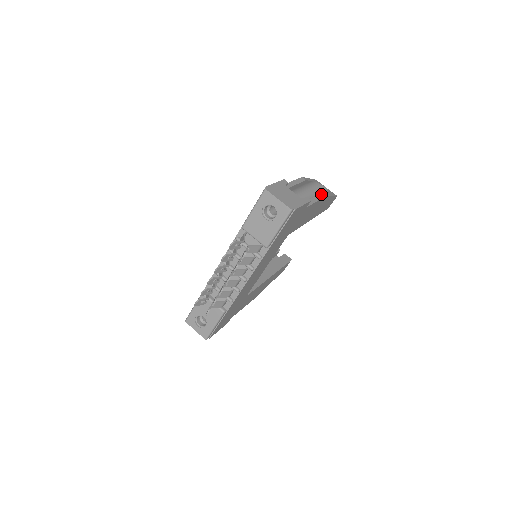
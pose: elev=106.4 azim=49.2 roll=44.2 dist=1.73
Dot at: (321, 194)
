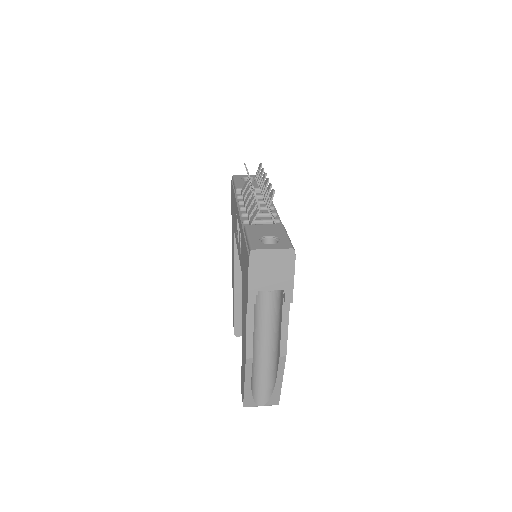
Dot at: occluded
